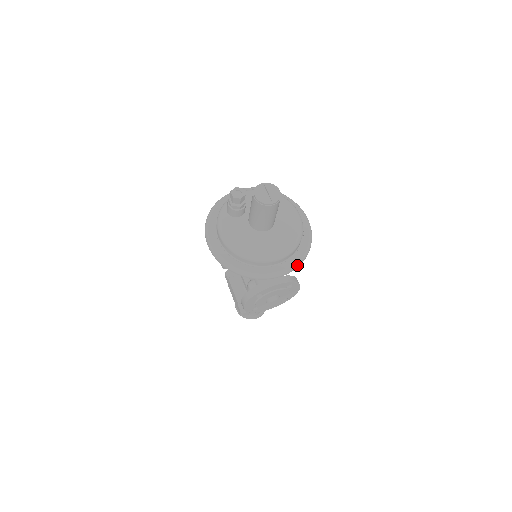
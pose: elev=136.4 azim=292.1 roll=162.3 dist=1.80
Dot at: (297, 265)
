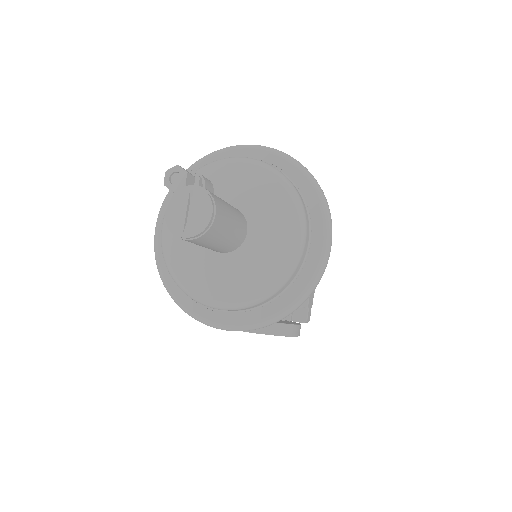
Dot at: (257, 326)
